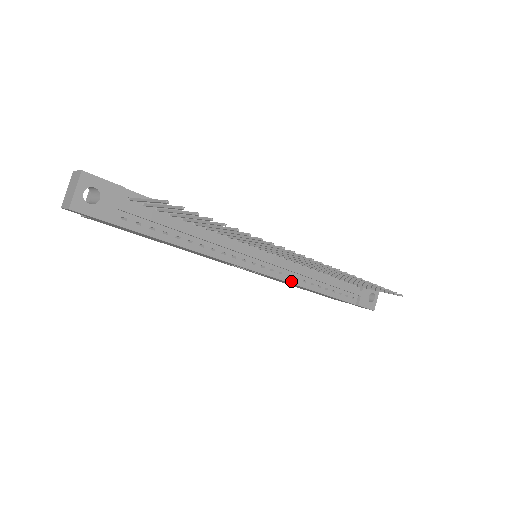
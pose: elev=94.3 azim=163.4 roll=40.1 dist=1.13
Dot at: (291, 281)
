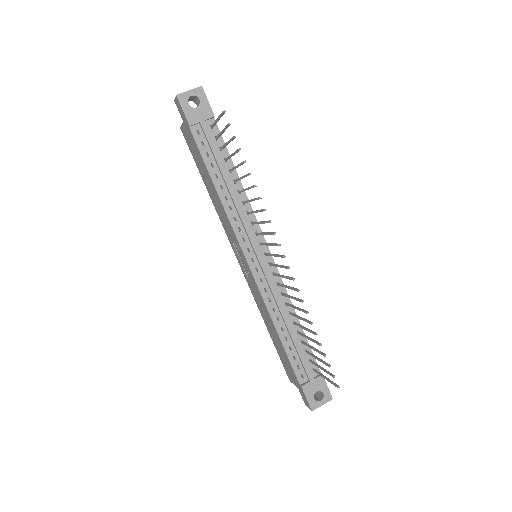
Dot at: (264, 296)
